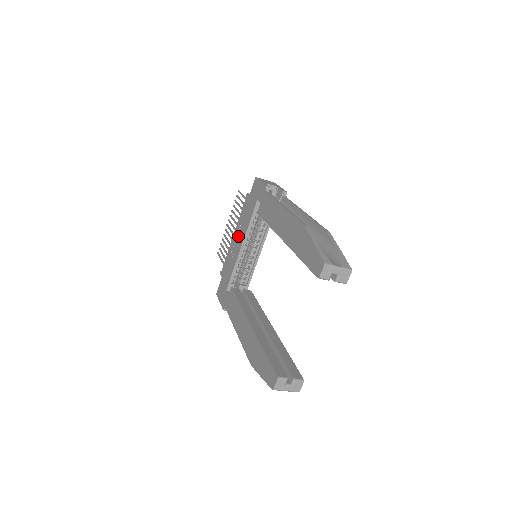
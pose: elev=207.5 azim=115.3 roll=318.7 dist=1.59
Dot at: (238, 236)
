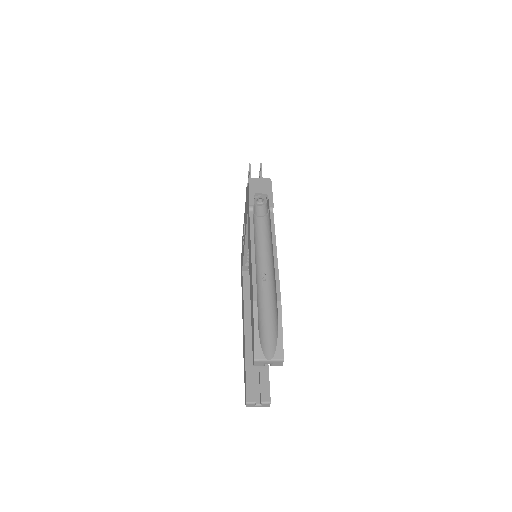
Dot at: occluded
